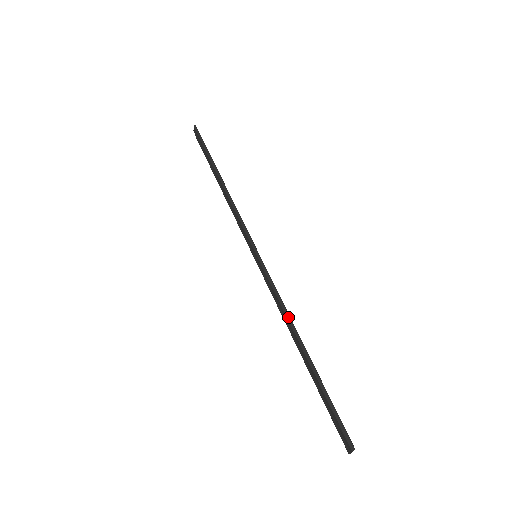
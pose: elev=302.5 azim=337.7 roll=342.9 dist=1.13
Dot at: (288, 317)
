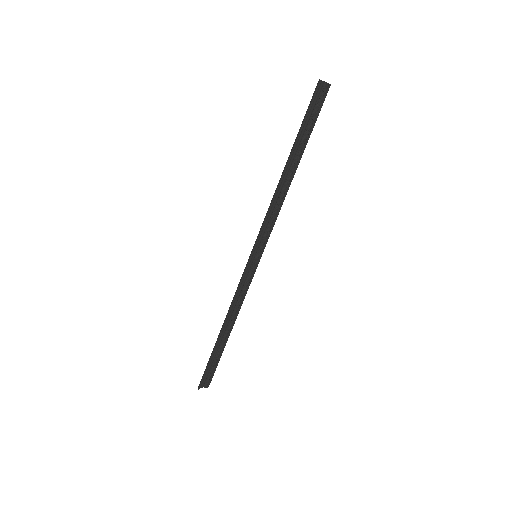
Dot at: (228, 311)
